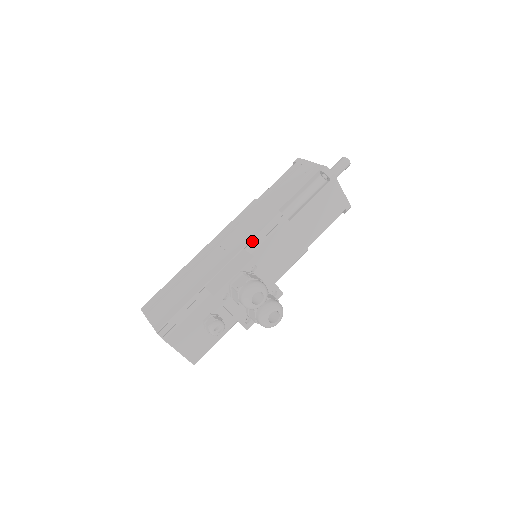
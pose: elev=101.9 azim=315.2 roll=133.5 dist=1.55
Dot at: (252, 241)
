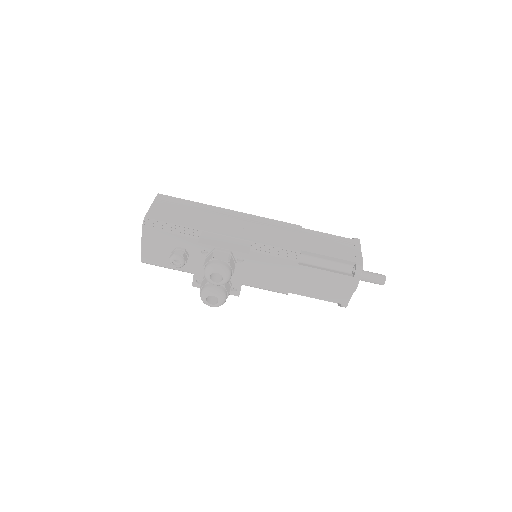
Dot at: (262, 245)
